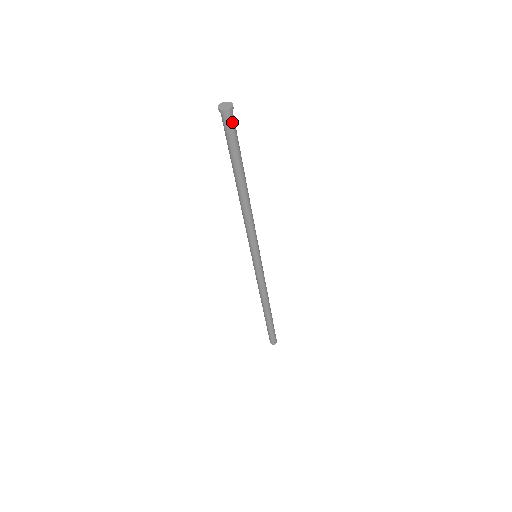
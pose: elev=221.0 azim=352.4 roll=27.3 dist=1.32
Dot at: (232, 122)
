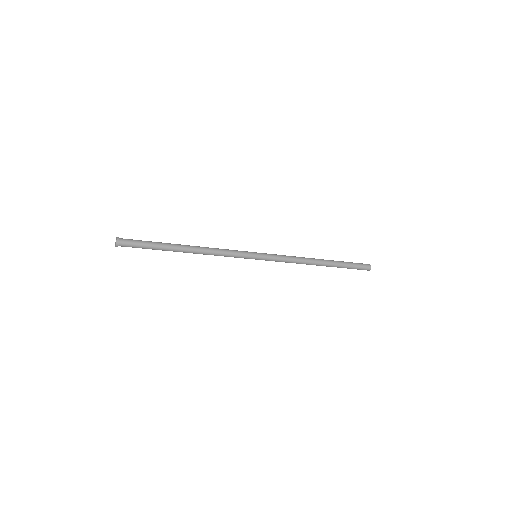
Dot at: occluded
